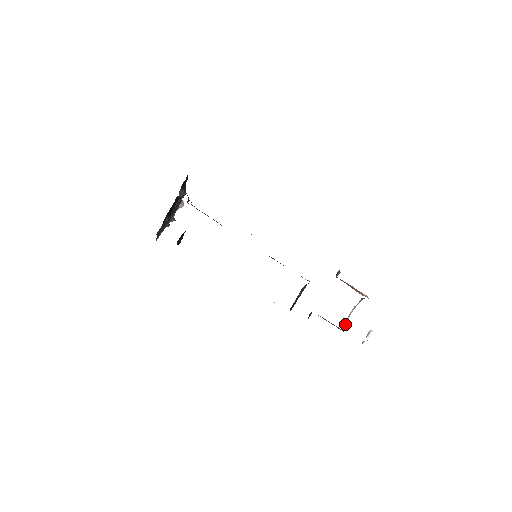
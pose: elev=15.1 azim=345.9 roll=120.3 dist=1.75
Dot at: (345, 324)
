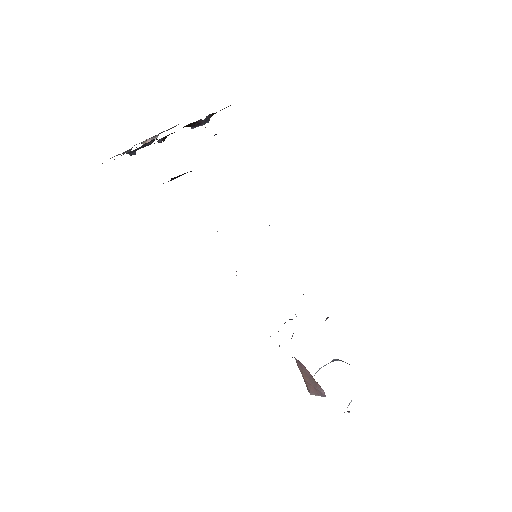
Dot at: occluded
